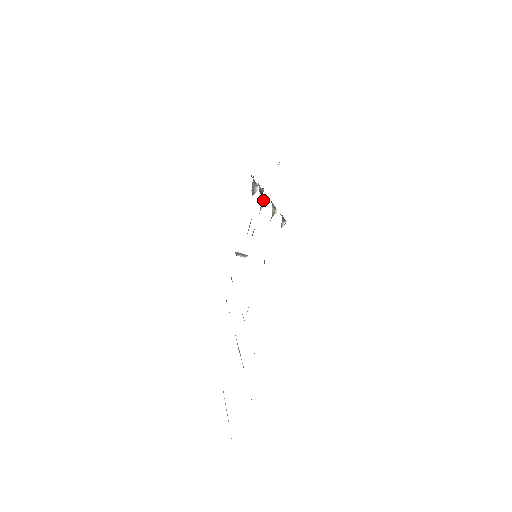
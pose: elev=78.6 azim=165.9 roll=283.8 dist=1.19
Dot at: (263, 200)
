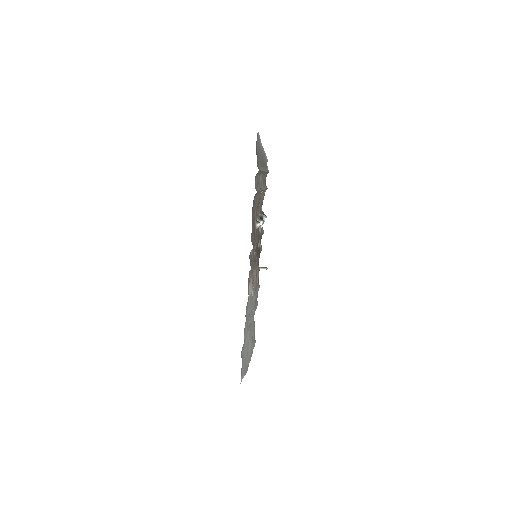
Dot at: occluded
